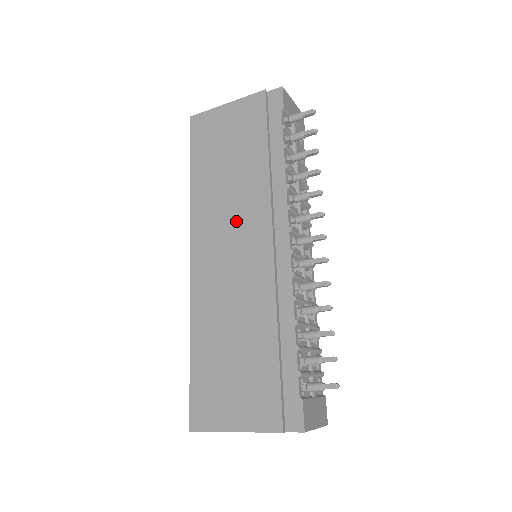
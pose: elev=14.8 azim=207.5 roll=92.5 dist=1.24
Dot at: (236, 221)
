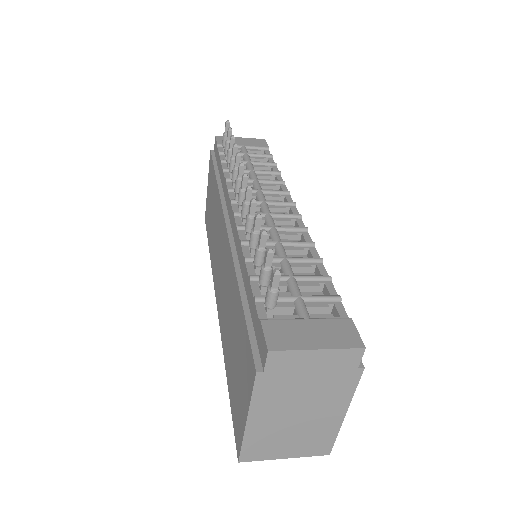
Dot at: (218, 242)
